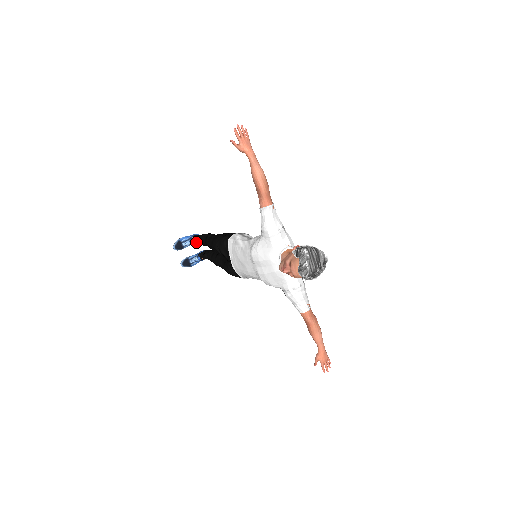
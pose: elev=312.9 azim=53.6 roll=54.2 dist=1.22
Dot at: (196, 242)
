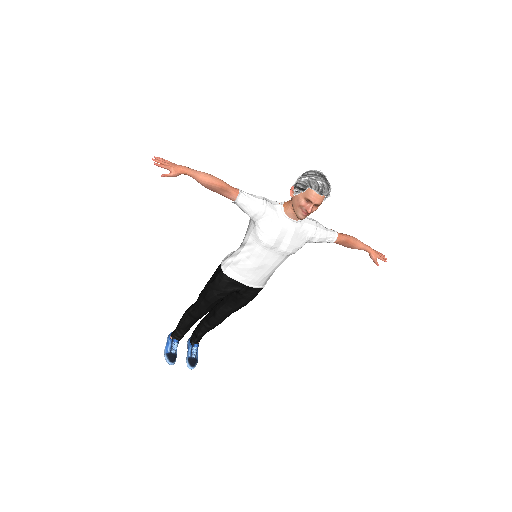
Dot at: (180, 336)
